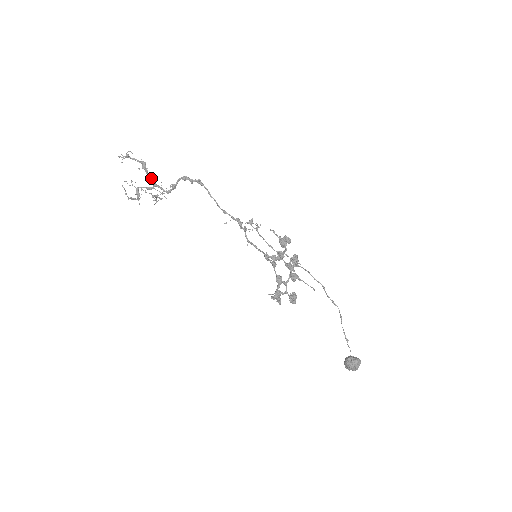
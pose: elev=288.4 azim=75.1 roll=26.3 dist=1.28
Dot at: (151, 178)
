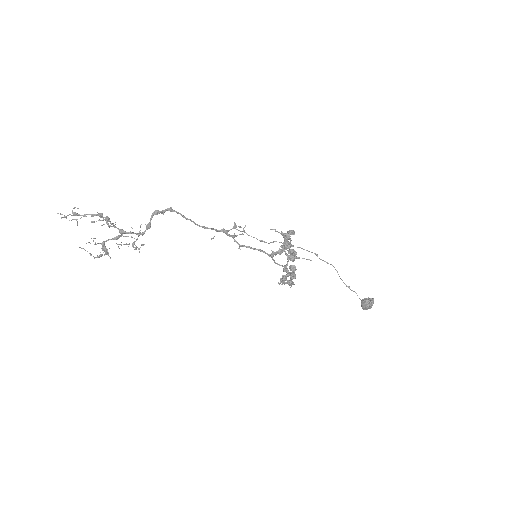
Dot at: (115, 227)
